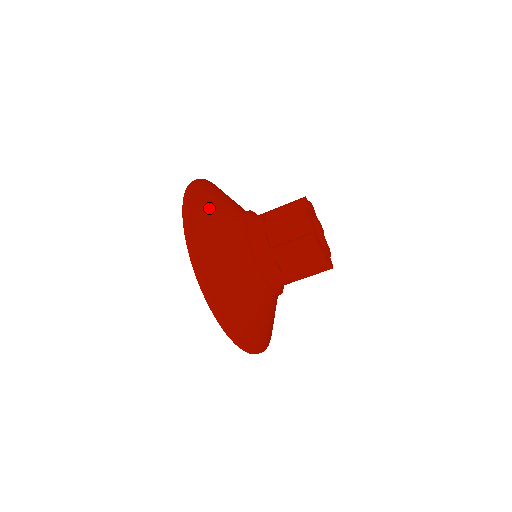
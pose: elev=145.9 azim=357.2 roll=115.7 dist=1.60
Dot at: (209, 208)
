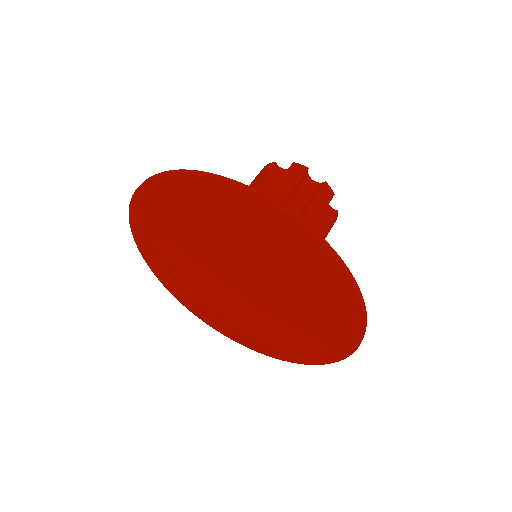
Dot at: occluded
